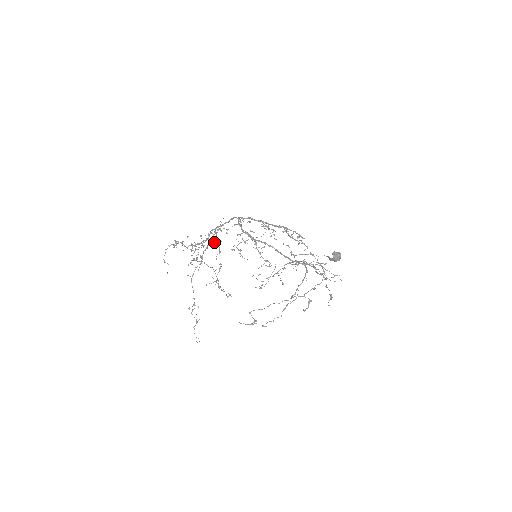
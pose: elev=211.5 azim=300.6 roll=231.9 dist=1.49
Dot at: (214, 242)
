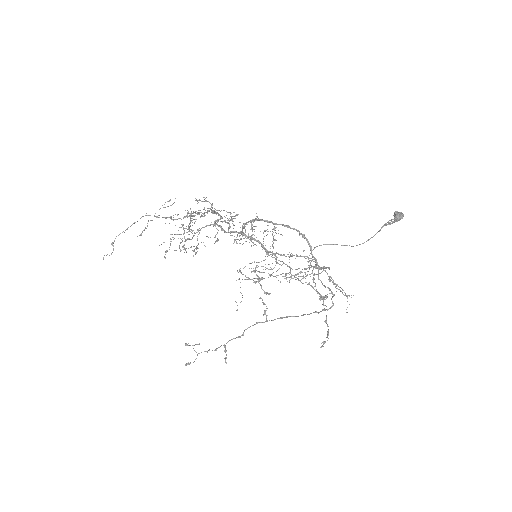
Dot at: (220, 216)
